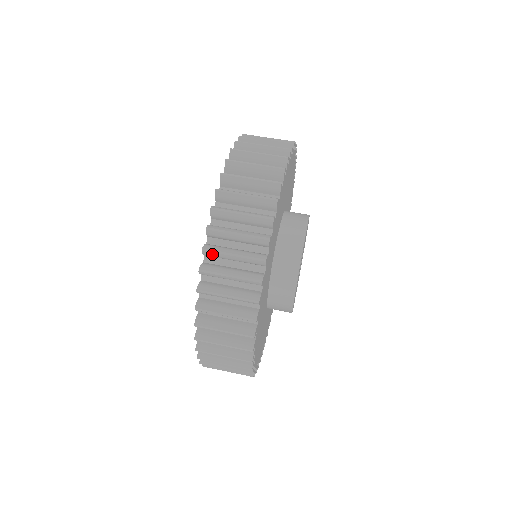
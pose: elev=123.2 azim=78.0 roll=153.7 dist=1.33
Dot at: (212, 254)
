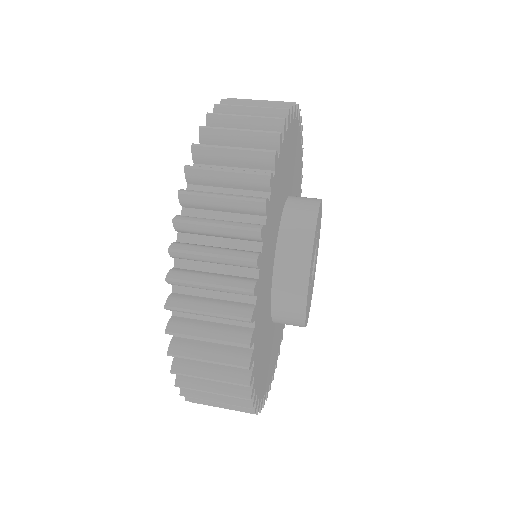
Dot at: (211, 133)
